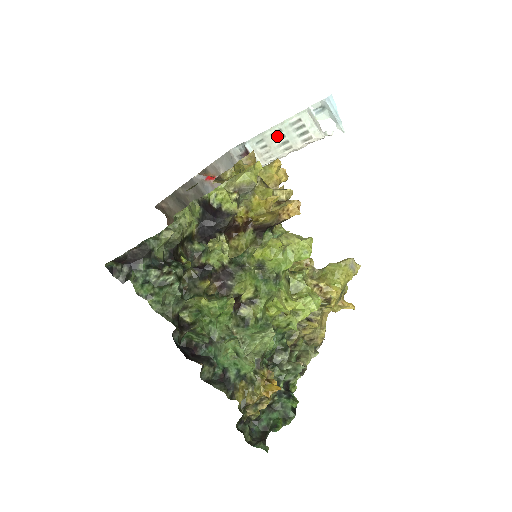
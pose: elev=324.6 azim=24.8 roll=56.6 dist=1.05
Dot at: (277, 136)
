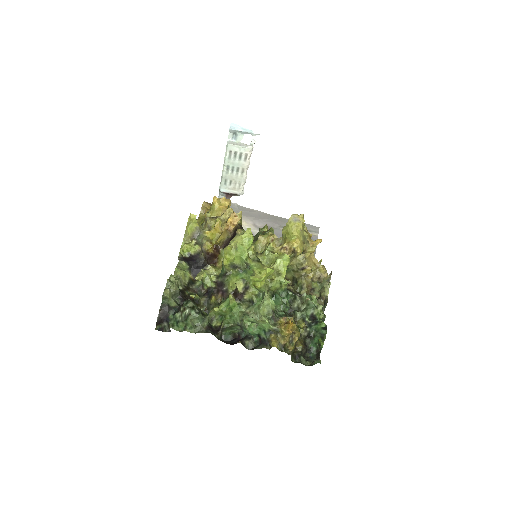
Dot at: (230, 171)
